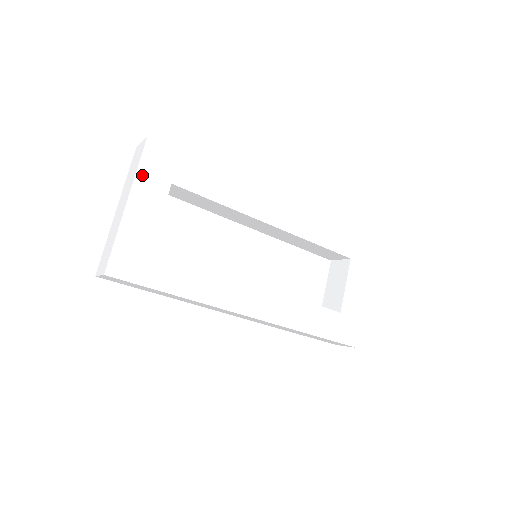
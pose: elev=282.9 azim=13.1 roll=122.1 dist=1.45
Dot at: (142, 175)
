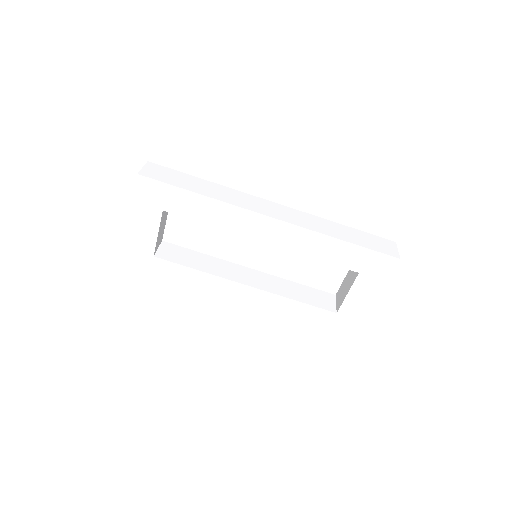
Dot at: (138, 205)
